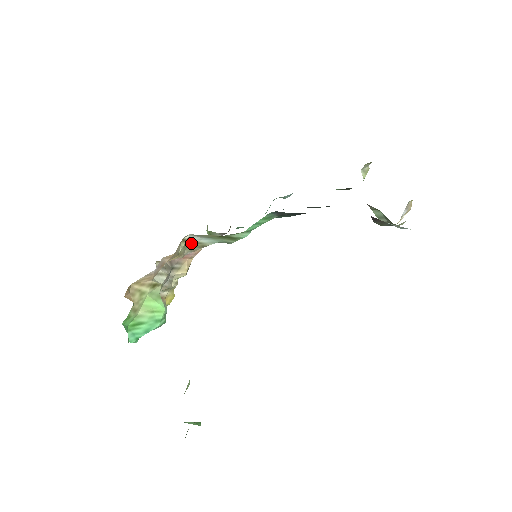
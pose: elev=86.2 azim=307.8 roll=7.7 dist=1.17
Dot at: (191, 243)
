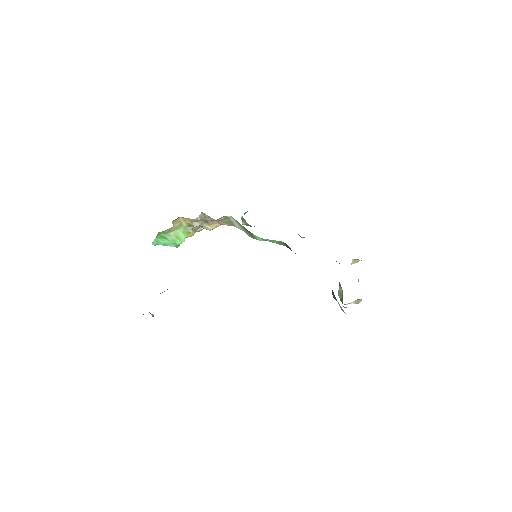
Dot at: (228, 220)
